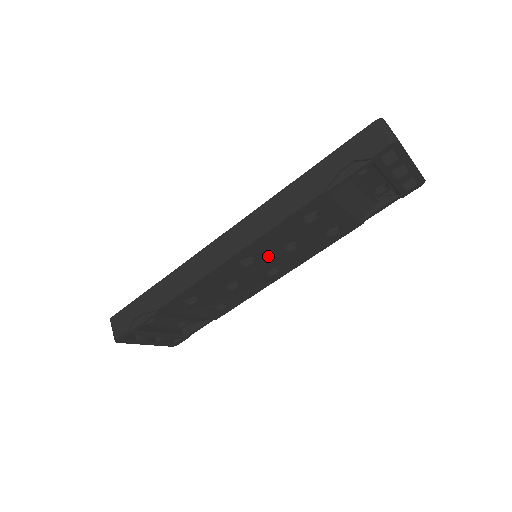
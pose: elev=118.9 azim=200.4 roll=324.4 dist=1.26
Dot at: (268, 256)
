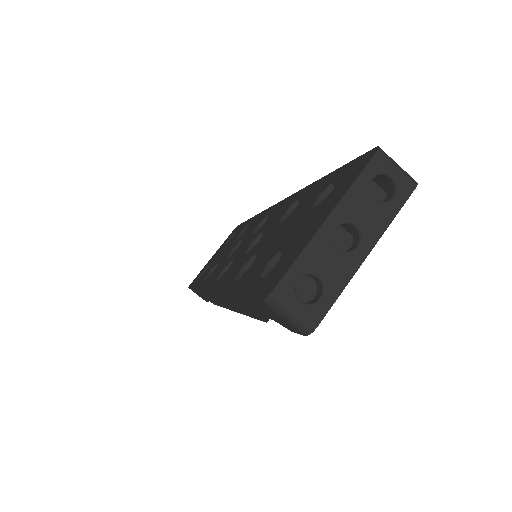
Dot at: occluded
